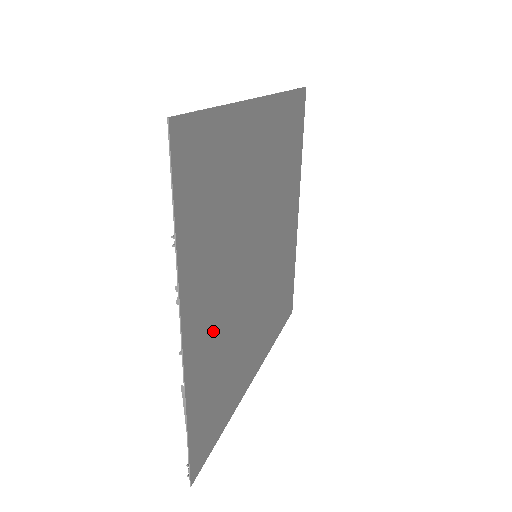
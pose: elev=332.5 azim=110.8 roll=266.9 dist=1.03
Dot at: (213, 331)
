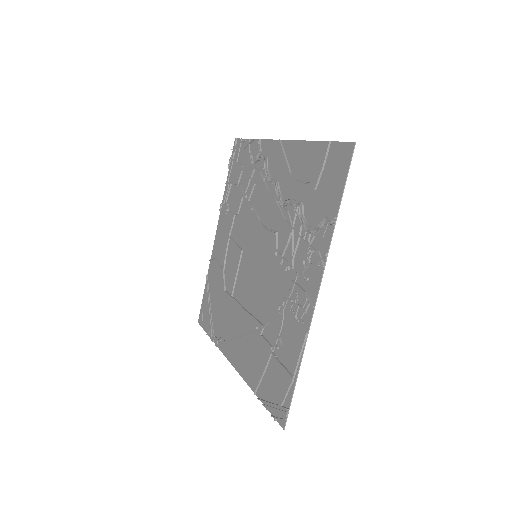
Dot at: (288, 301)
